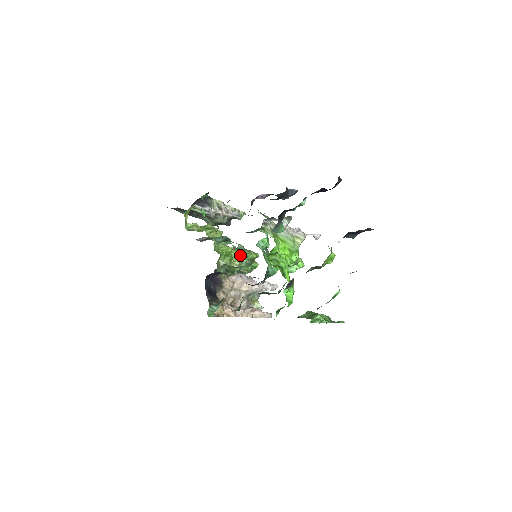
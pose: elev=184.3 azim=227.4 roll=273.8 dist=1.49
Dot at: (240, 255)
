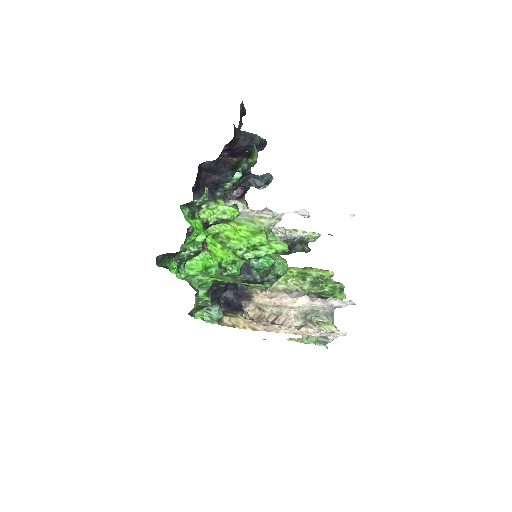
Dot at: (301, 274)
